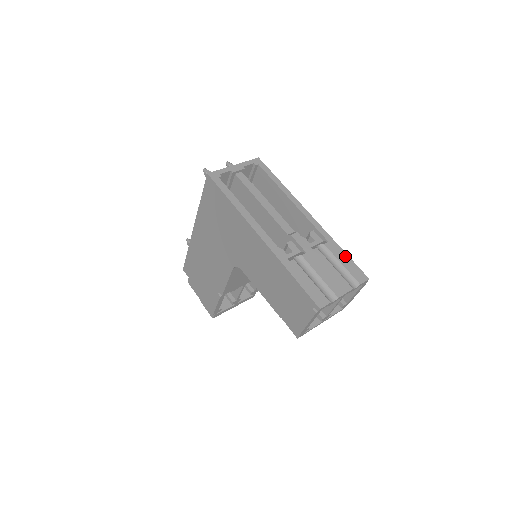
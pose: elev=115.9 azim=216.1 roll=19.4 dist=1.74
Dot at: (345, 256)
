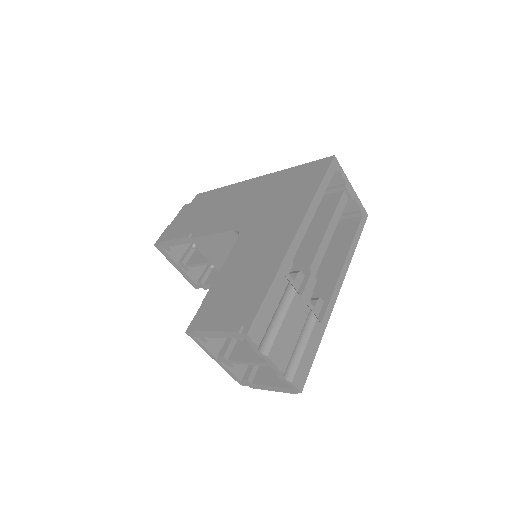
Dot at: (314, 351)
